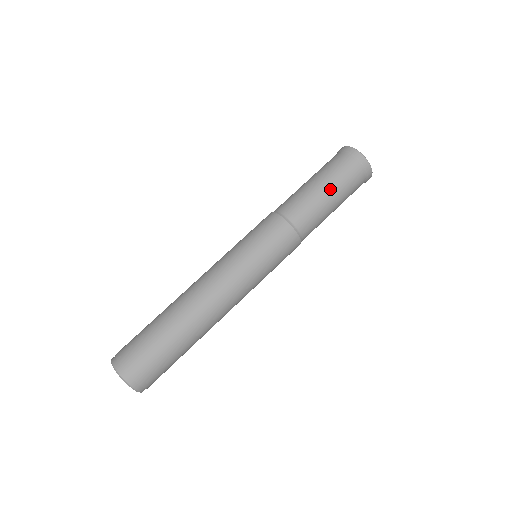
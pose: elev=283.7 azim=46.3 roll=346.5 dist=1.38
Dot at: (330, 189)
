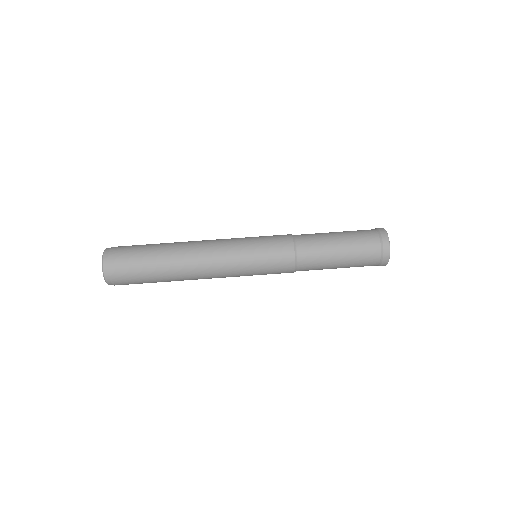
Dot at: (342, 235)
